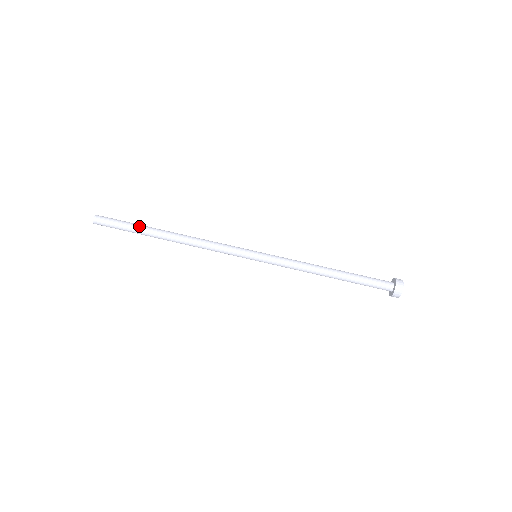
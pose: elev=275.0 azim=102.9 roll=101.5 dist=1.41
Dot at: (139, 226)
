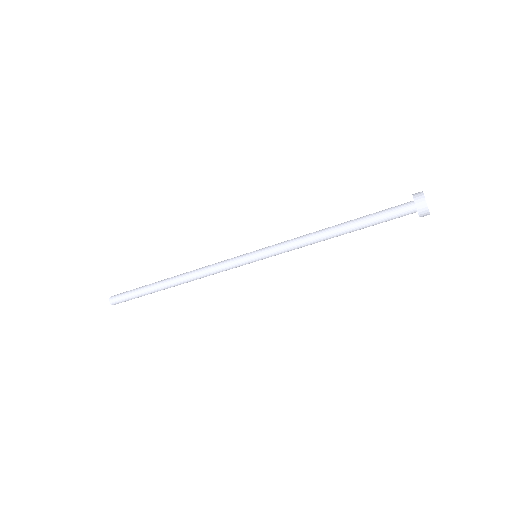
Dot at: occluded
